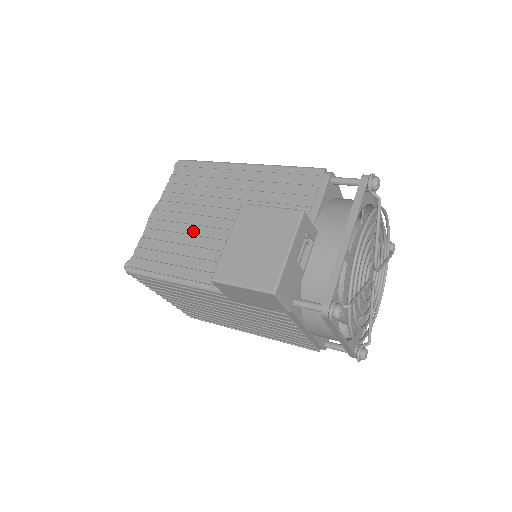
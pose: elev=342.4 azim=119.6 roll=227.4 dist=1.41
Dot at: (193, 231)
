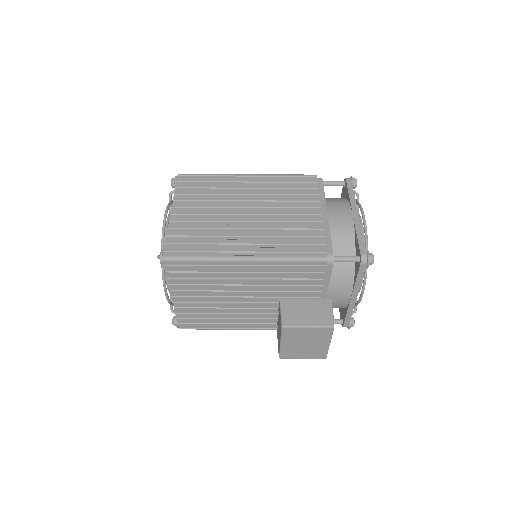
Dot at: (223, 306)
